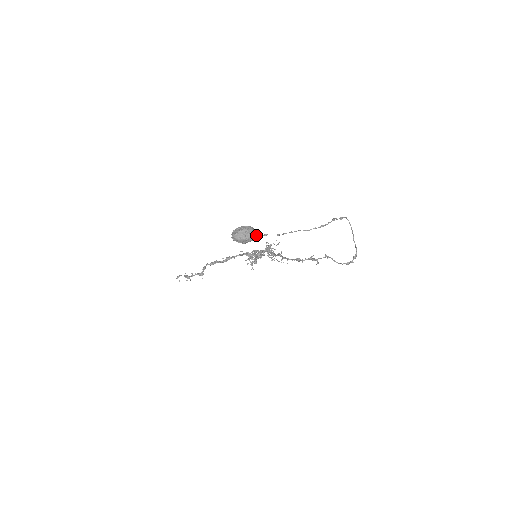
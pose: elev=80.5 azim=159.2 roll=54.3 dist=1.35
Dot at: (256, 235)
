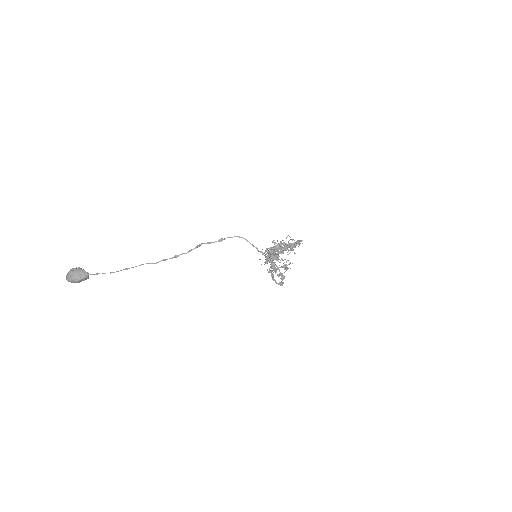
Dot at: (83, 276)
